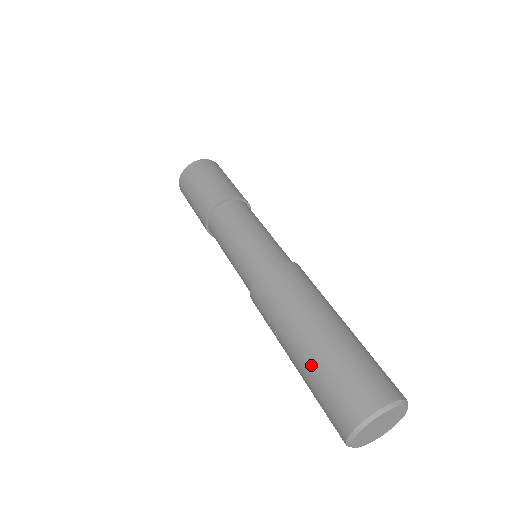
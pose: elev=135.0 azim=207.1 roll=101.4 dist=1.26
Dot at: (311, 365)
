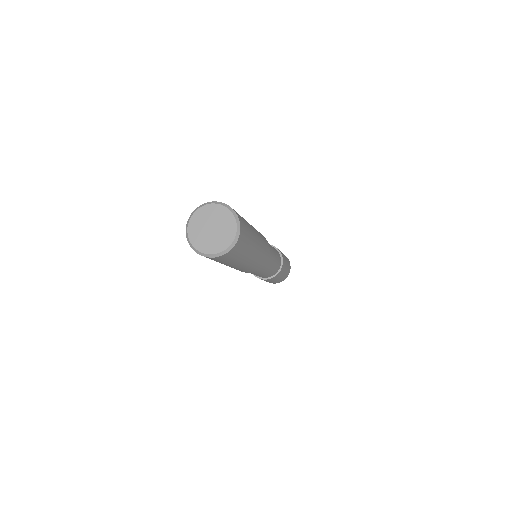
Dot at: occluded
